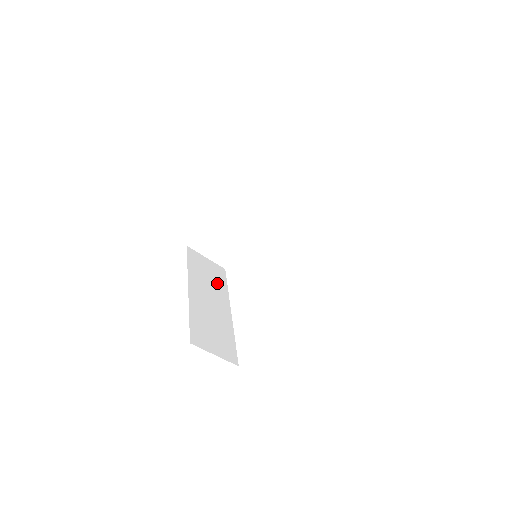
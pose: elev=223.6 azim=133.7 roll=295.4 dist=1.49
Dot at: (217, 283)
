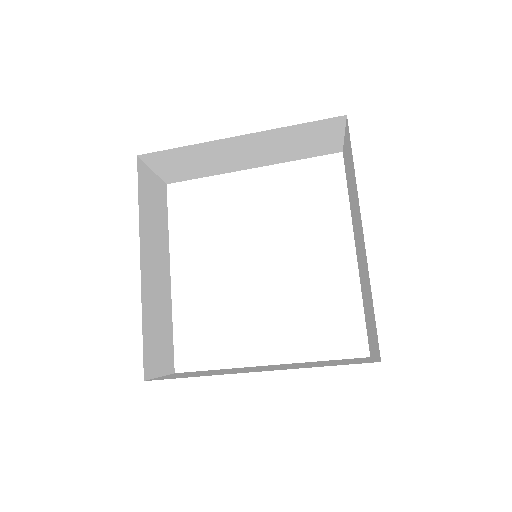
Dot at: (161, 224)
